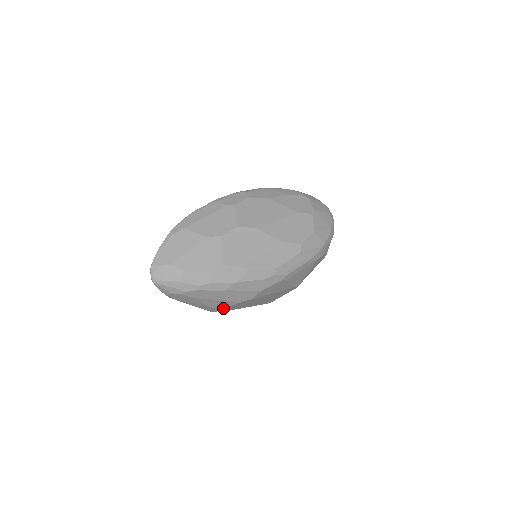
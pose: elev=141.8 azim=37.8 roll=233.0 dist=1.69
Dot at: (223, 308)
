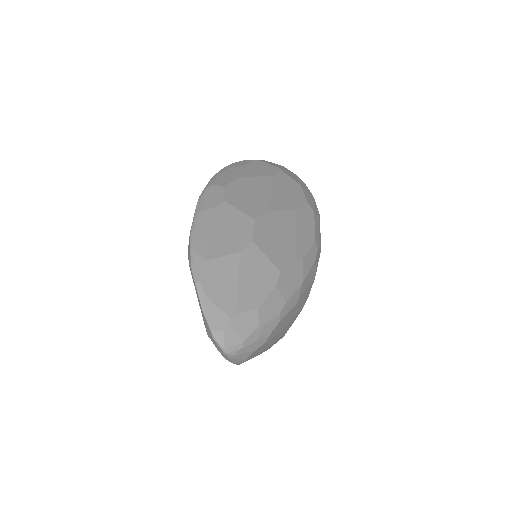
Dot at: (286, 331)
